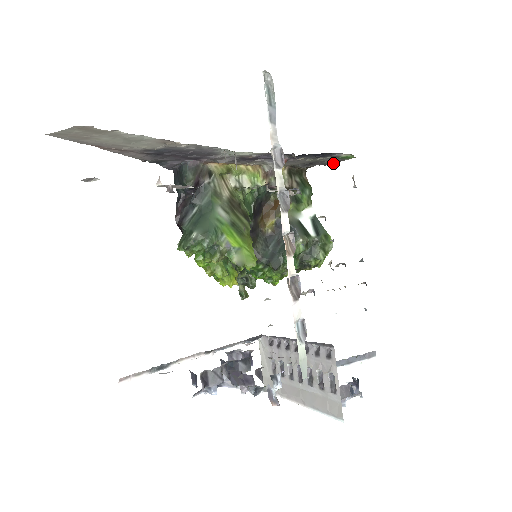
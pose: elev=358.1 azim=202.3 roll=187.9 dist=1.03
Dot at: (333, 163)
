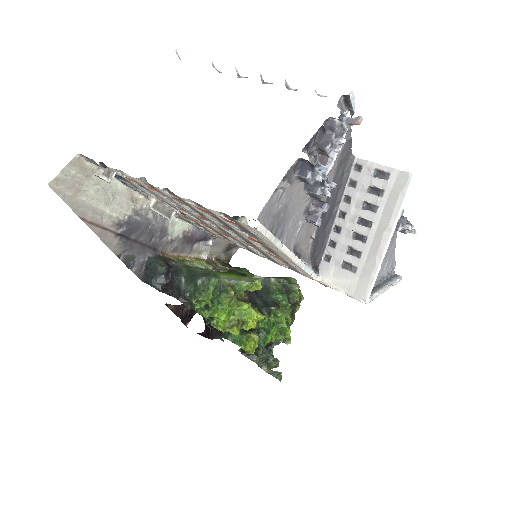
Dot at: occluded
